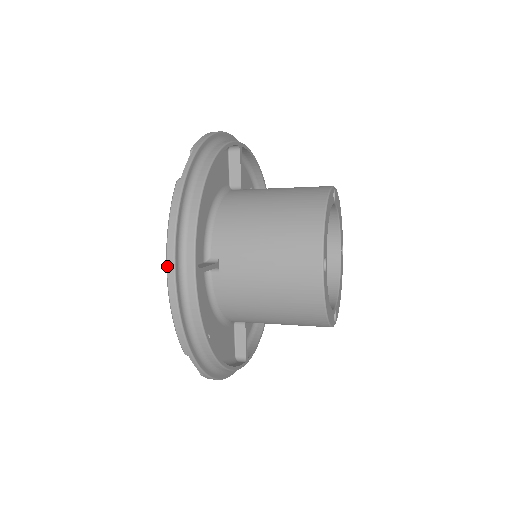
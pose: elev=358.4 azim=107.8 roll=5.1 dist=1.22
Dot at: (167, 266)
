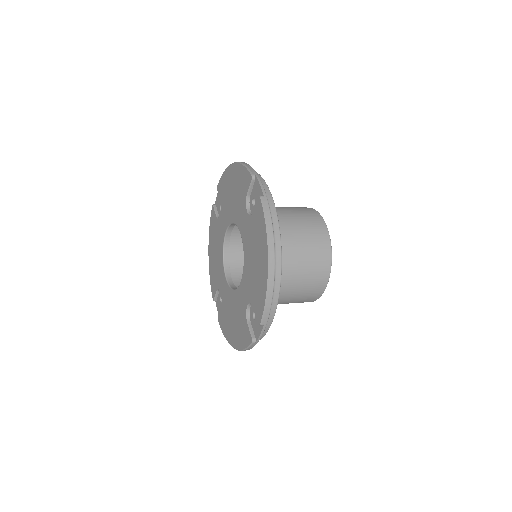
Dot at: (270, 257)
